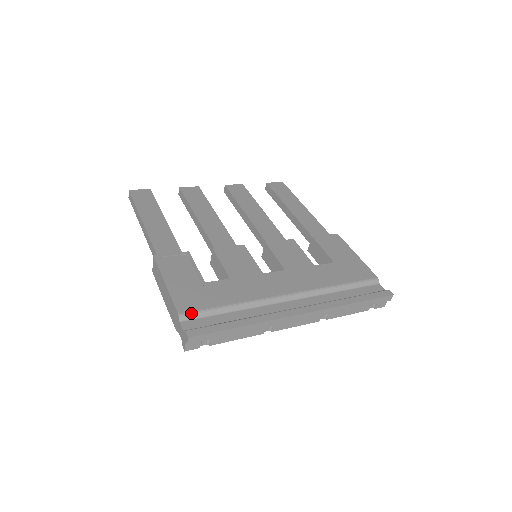
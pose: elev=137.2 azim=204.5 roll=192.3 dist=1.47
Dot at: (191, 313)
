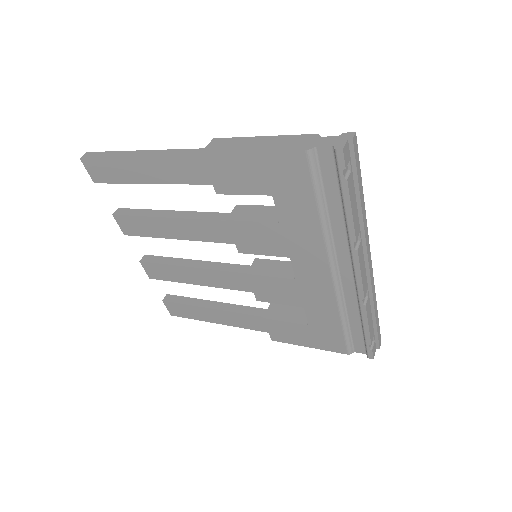
Dot at: occluded
